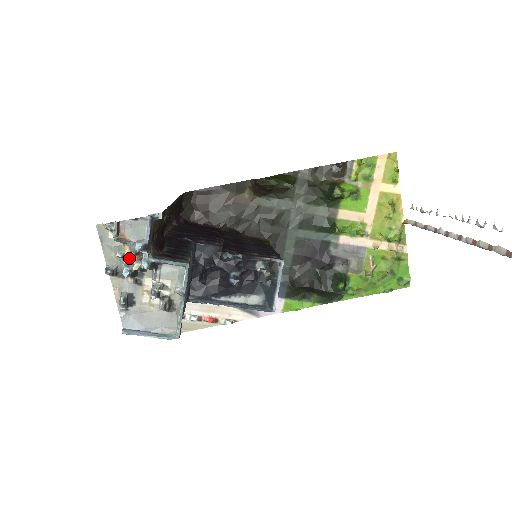
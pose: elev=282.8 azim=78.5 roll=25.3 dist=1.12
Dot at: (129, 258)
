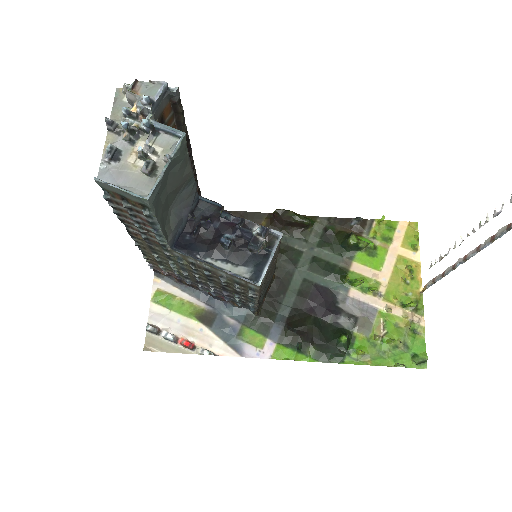
Dot at: (133, 118)
